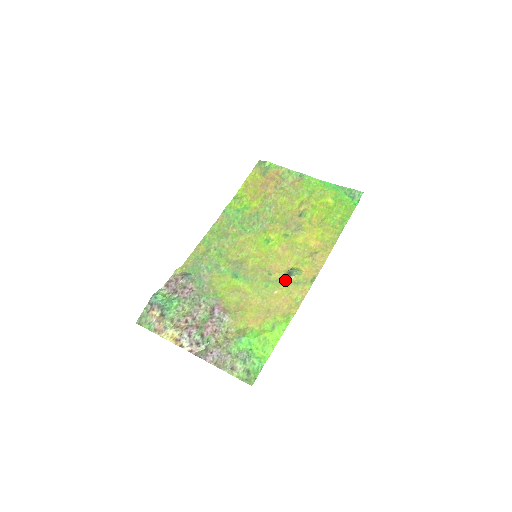
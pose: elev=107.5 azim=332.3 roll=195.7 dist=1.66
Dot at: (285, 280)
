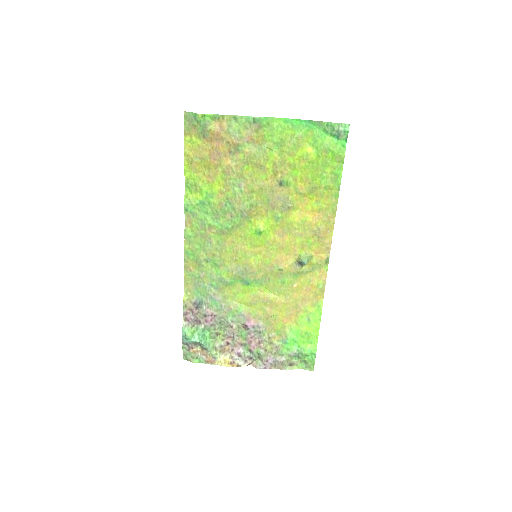
Dot at: (299, 271)
